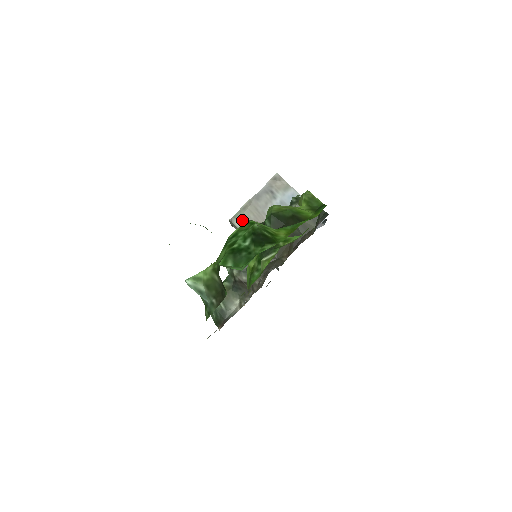
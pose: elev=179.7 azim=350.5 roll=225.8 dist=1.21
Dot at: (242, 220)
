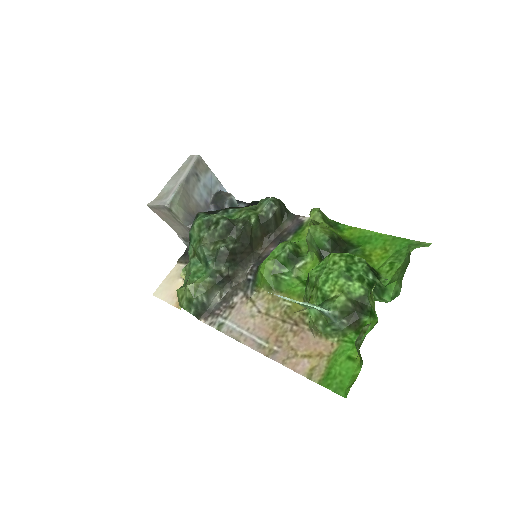
Dot at: (179, 205)
